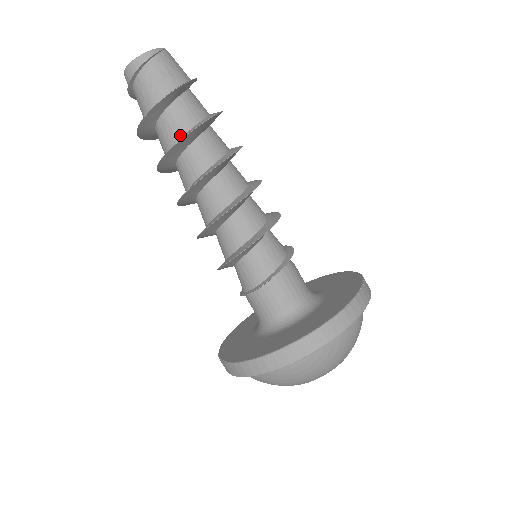
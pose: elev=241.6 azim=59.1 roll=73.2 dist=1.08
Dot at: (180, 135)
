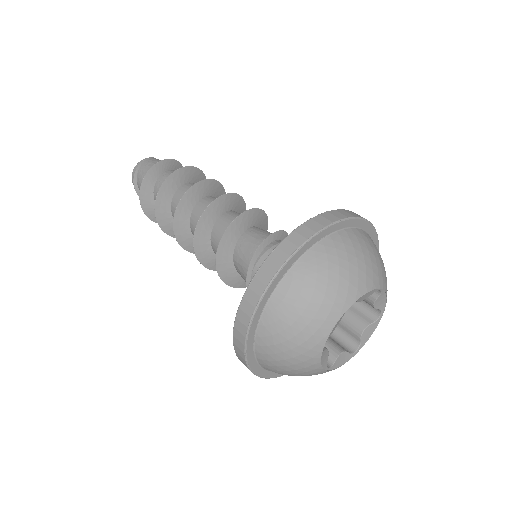
Dot at: occluded
